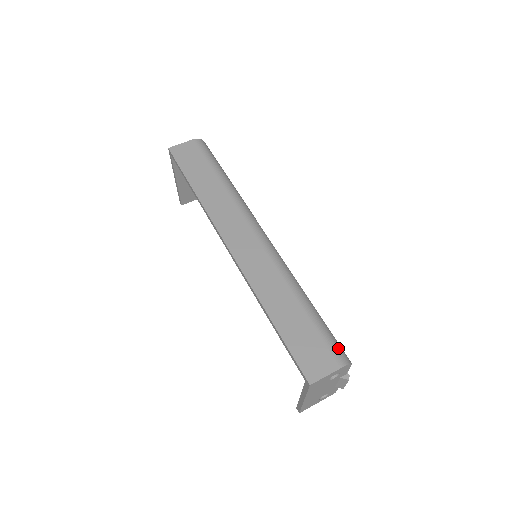
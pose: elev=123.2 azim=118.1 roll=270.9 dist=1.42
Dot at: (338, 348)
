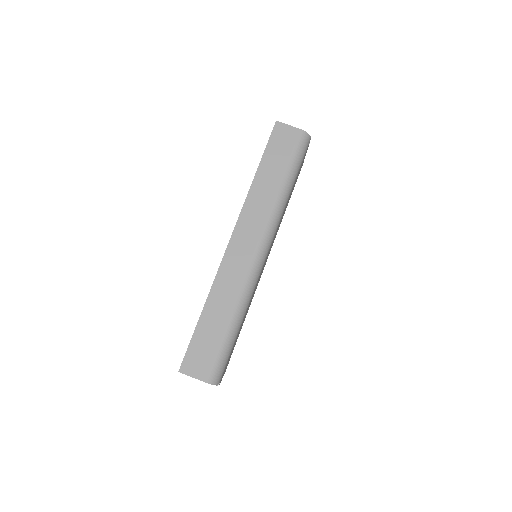
Dot at: (218, 370)
